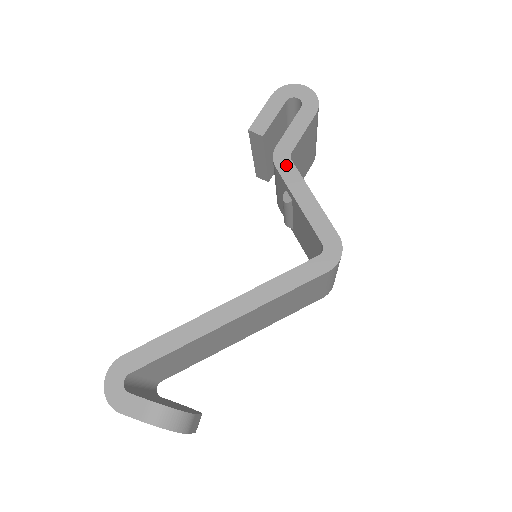
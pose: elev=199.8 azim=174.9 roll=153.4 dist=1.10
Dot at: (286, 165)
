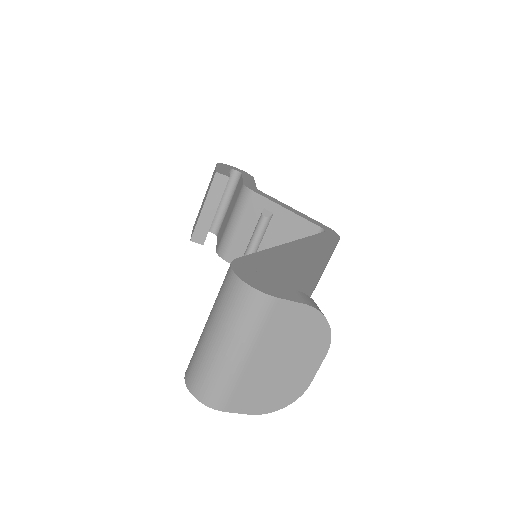
Dot at: (259, 192)
